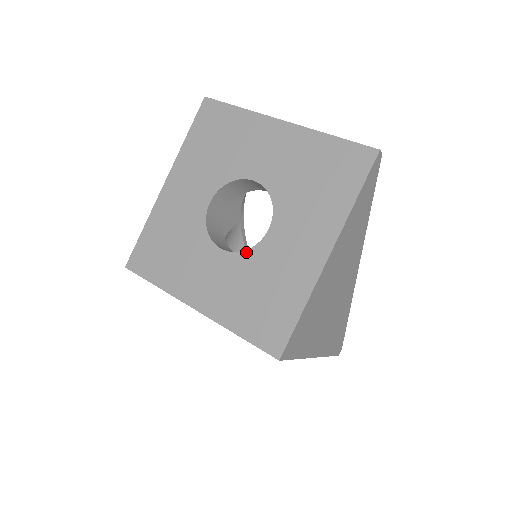
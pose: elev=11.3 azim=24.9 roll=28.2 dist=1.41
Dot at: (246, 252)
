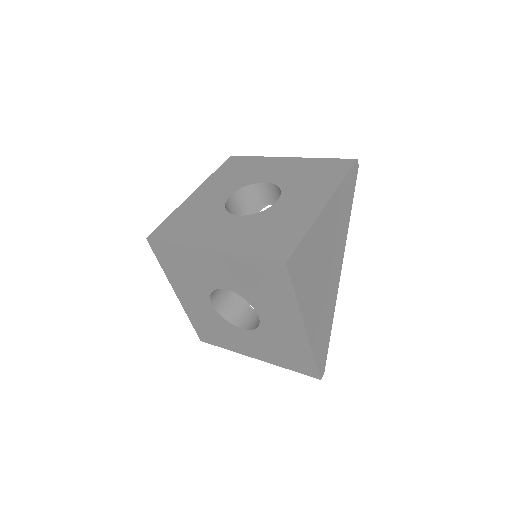
Dot at: (258, 213)
